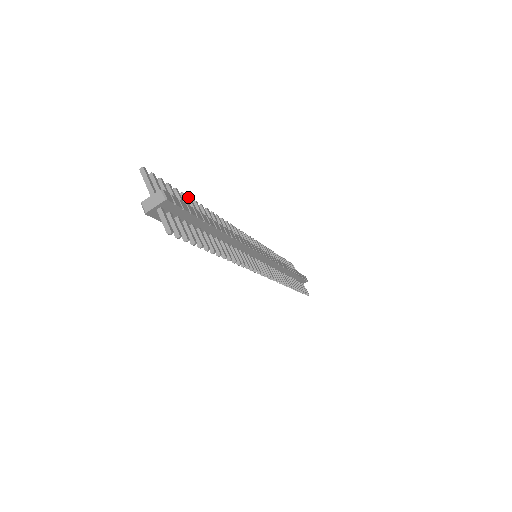
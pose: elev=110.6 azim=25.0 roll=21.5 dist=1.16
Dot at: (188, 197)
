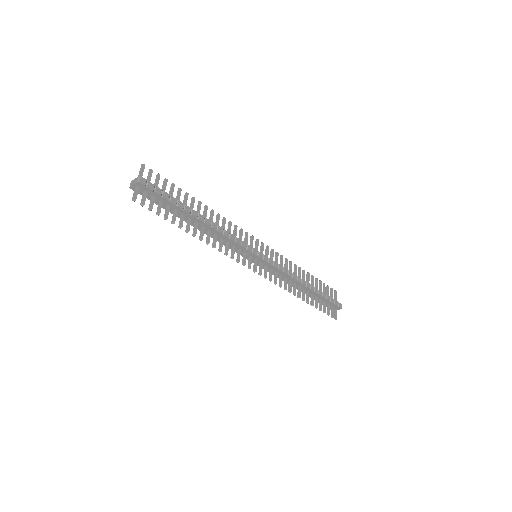
Dot at: (186, 192)
